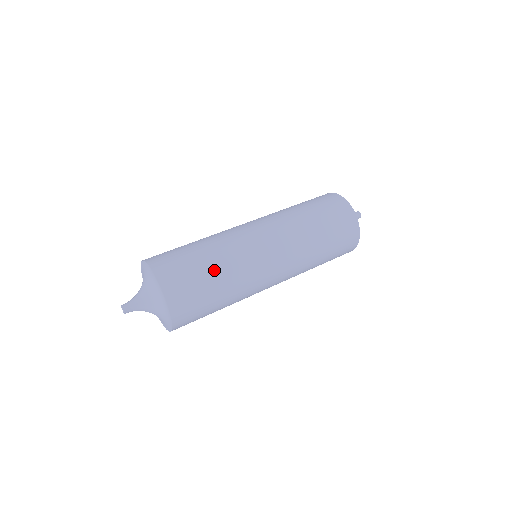
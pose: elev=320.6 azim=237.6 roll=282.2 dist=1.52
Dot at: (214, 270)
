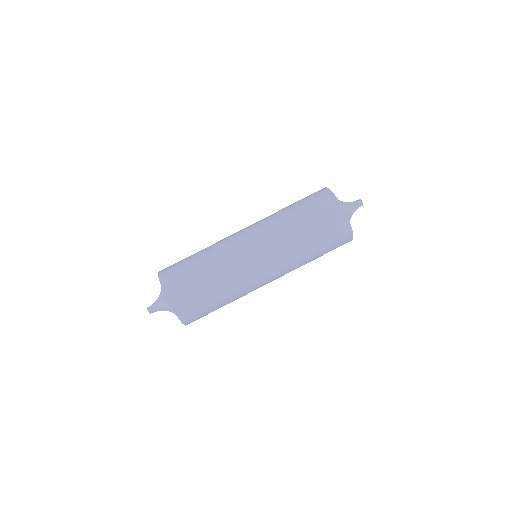
Dot at: occluded
